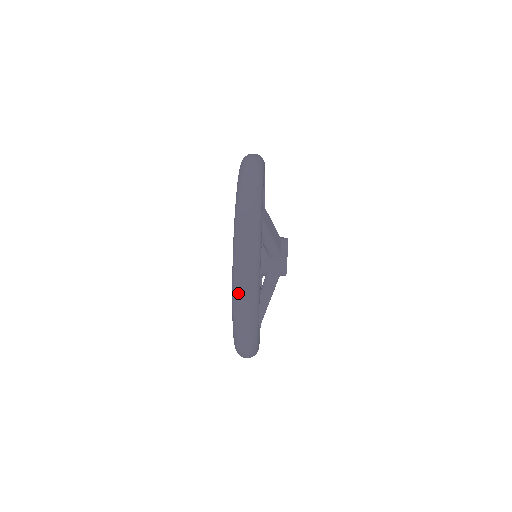
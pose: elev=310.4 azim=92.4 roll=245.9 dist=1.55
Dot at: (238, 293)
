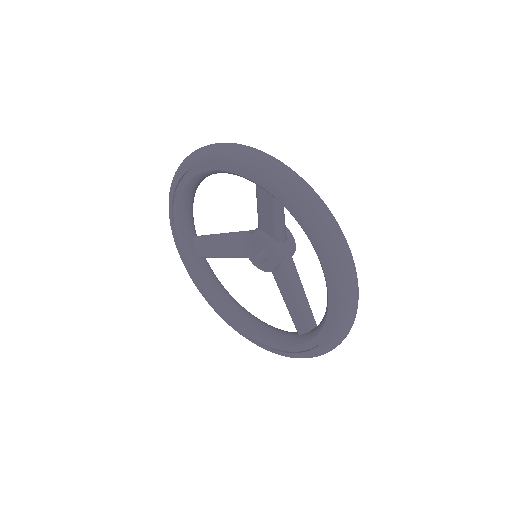
Dot at: (343, 264)
